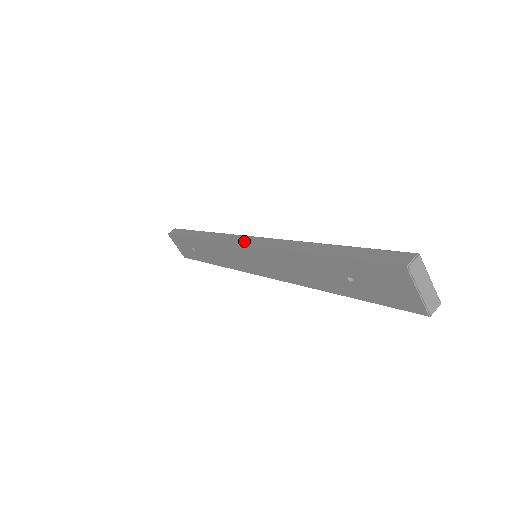
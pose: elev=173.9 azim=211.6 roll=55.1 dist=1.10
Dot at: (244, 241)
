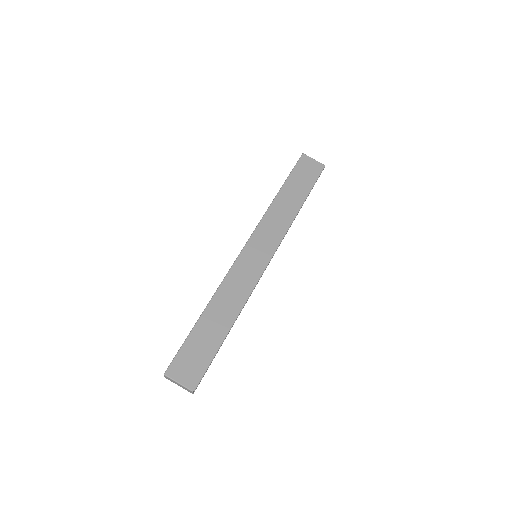
Dot at: occluded
